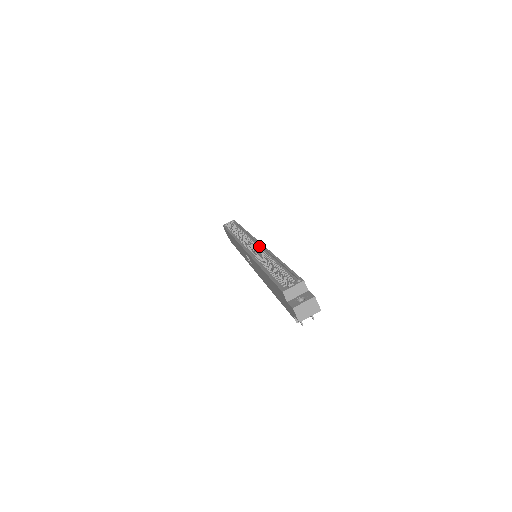
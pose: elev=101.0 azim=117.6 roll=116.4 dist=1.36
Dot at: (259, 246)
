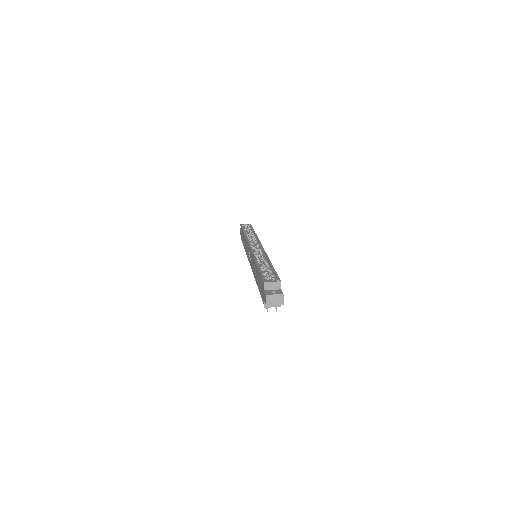
Dot at: (261, 249)
